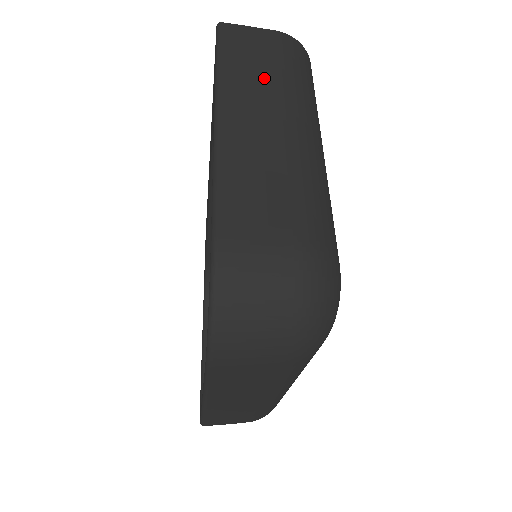
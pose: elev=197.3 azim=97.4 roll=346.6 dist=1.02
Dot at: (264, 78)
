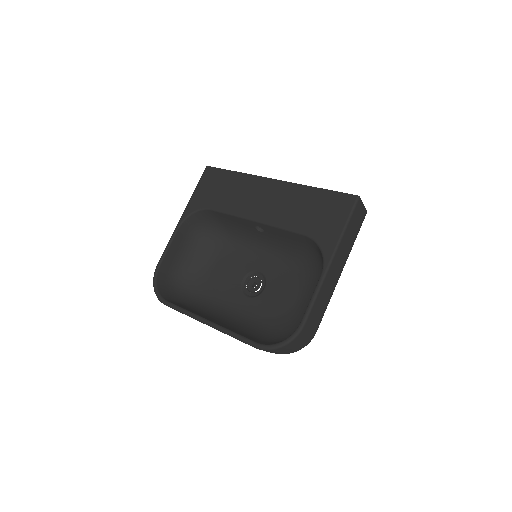
Dot at: (350, 243)
